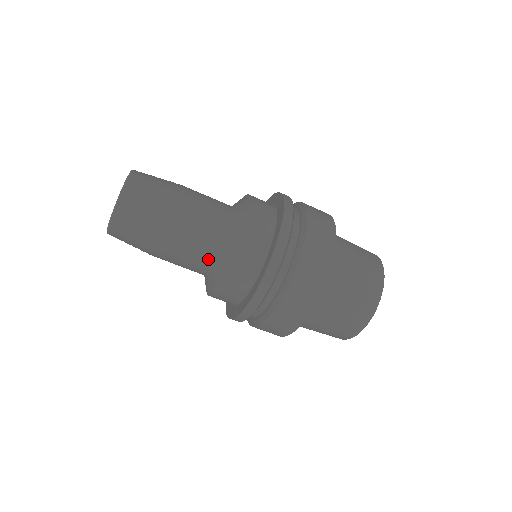
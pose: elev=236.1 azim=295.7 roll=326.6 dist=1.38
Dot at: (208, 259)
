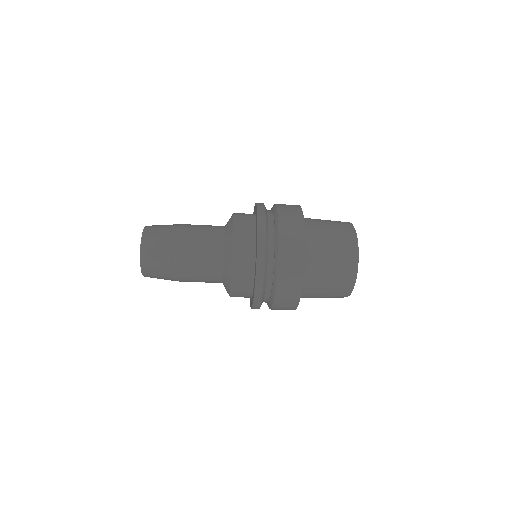
Dot at: (217, 264)
